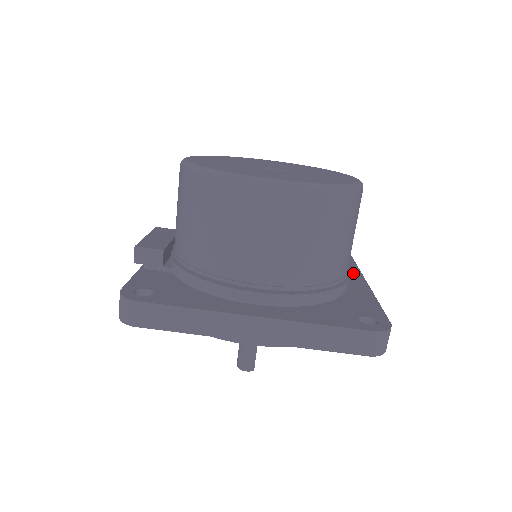
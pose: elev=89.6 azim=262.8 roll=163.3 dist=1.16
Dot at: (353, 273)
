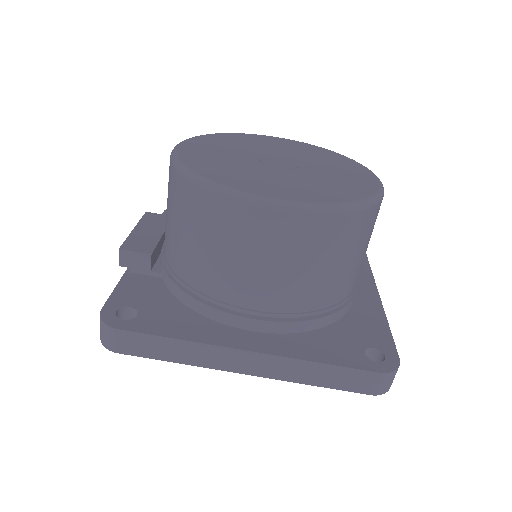
Dot at: (363, 273)
